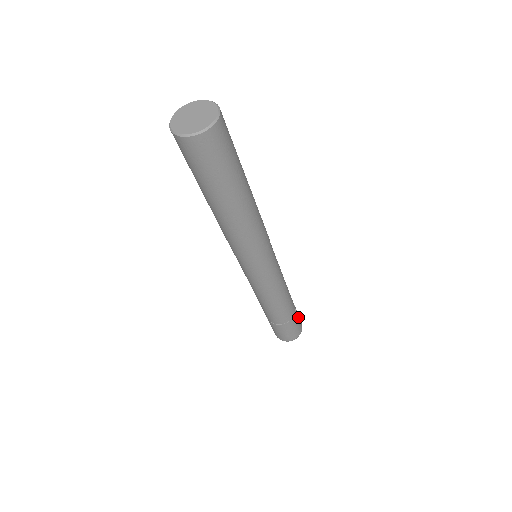
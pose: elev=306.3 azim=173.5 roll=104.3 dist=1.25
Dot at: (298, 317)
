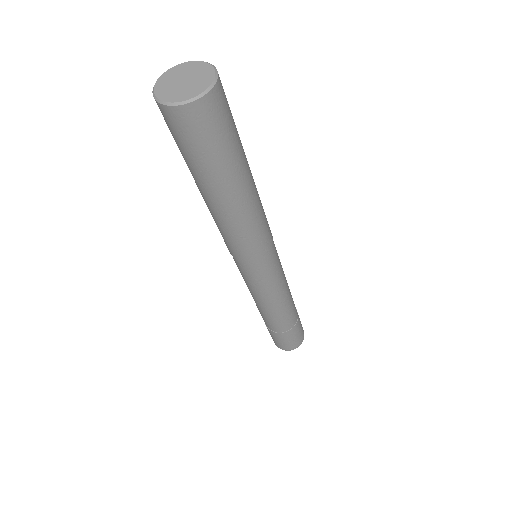
Dot at: (300, 329)
